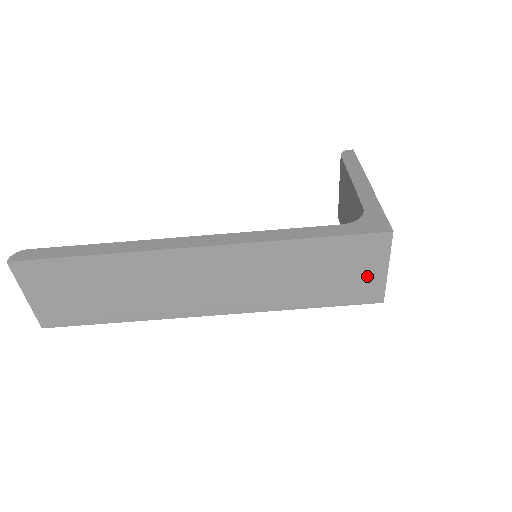
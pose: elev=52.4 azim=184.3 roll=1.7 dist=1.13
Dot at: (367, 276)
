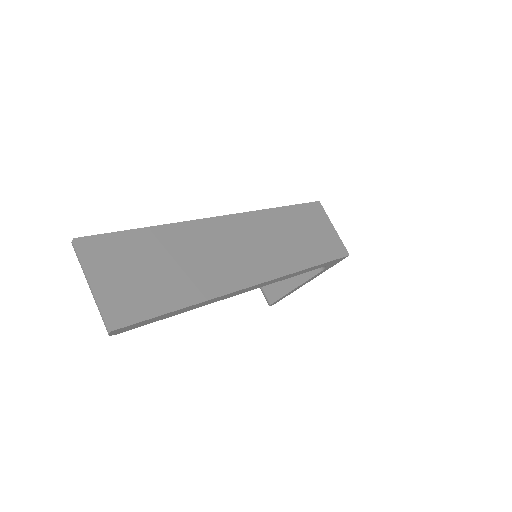
Dot at: (328, 234)
